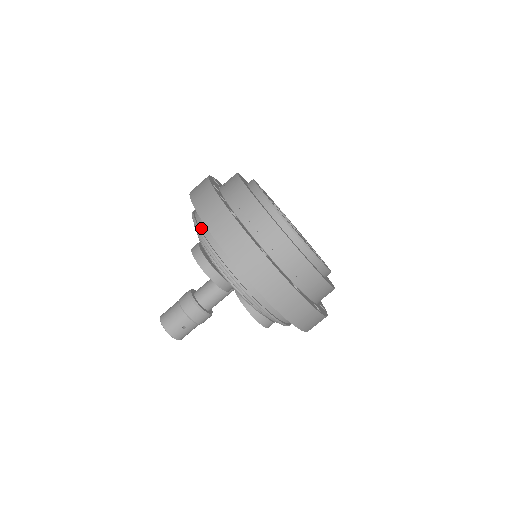
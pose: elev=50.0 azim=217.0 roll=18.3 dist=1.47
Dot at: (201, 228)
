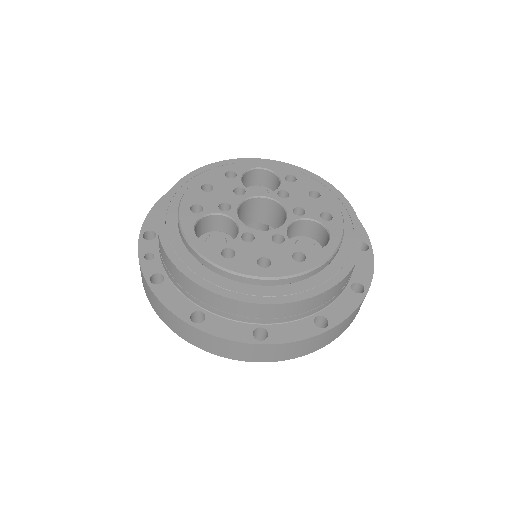
Dot at: occluded
